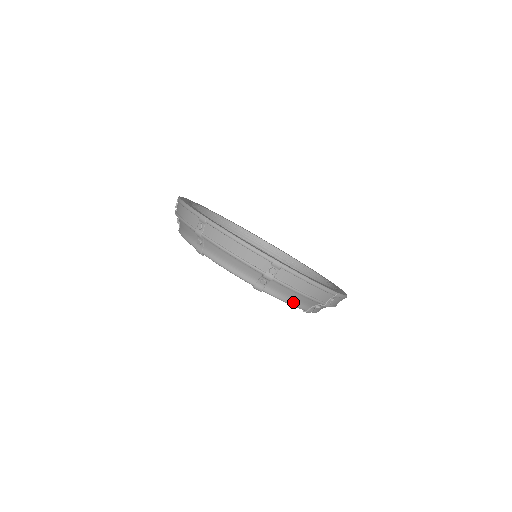
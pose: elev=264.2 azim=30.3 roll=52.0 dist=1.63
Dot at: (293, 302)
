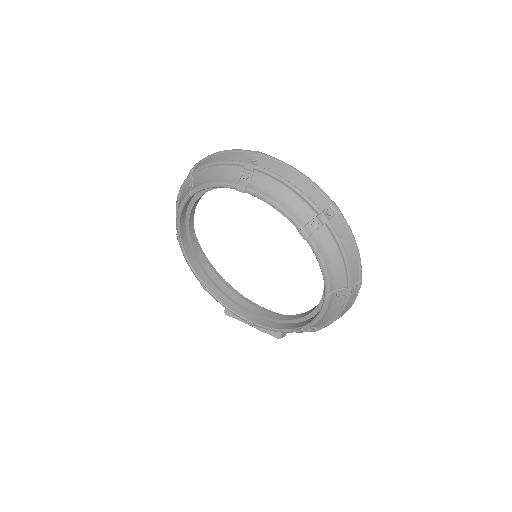
Dot at: (215, 181)
